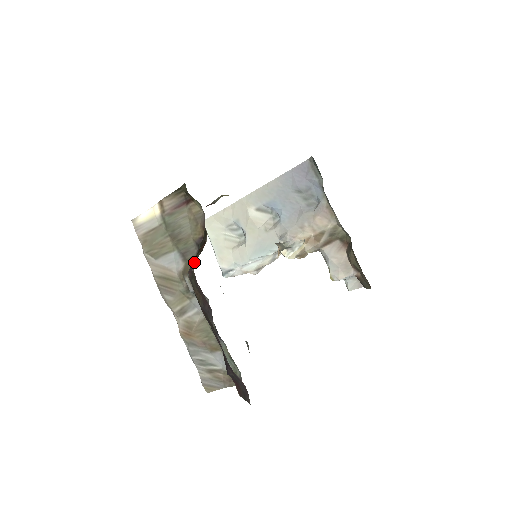
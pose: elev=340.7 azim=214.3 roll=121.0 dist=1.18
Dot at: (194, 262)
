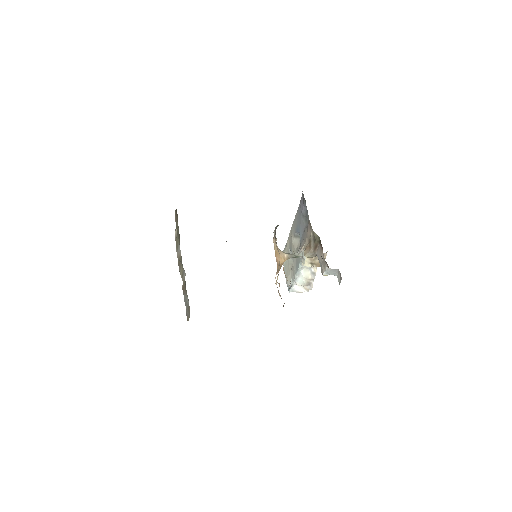
Dot at: occluded
